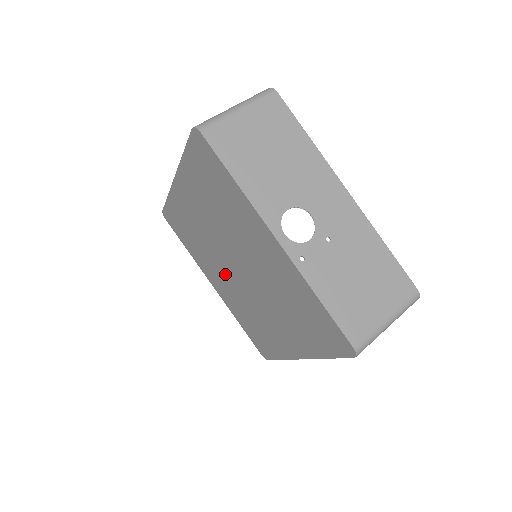
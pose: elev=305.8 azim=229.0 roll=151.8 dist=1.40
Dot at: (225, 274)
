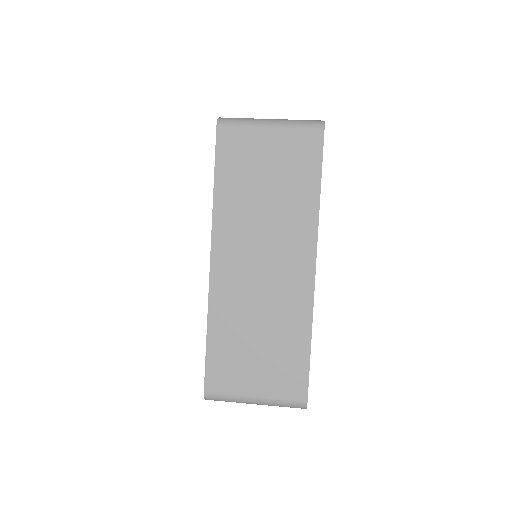
Dot at: occluded
